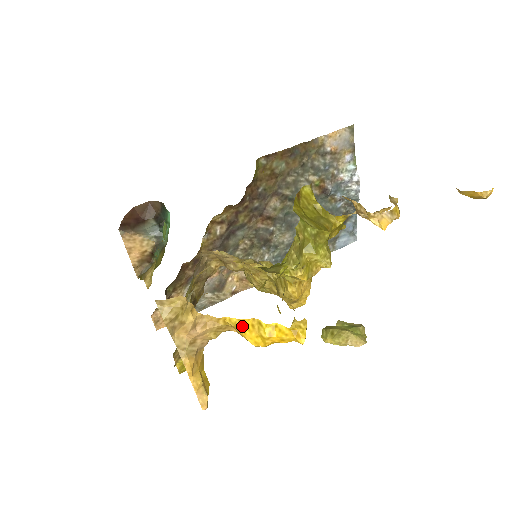
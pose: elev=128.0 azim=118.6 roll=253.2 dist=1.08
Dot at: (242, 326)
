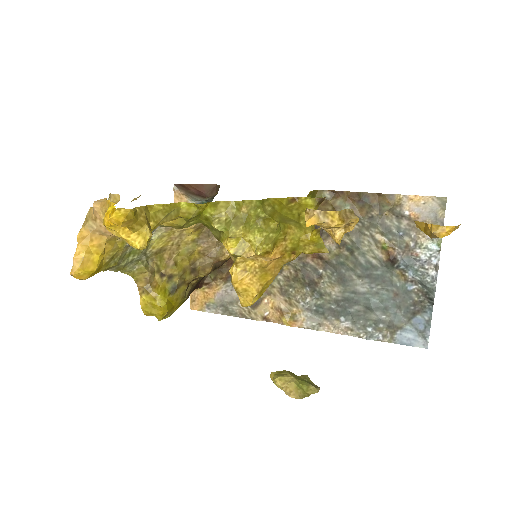
Dot at: occluded
